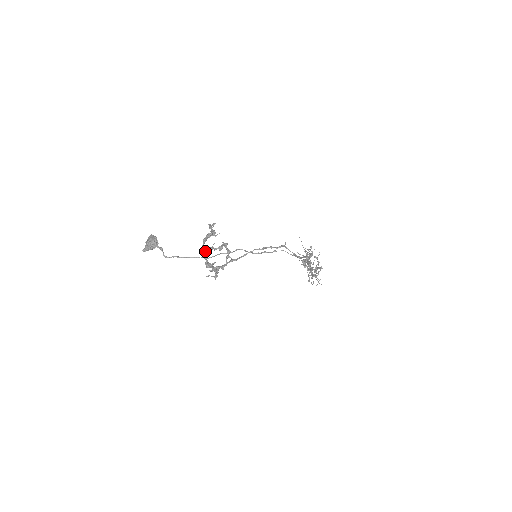
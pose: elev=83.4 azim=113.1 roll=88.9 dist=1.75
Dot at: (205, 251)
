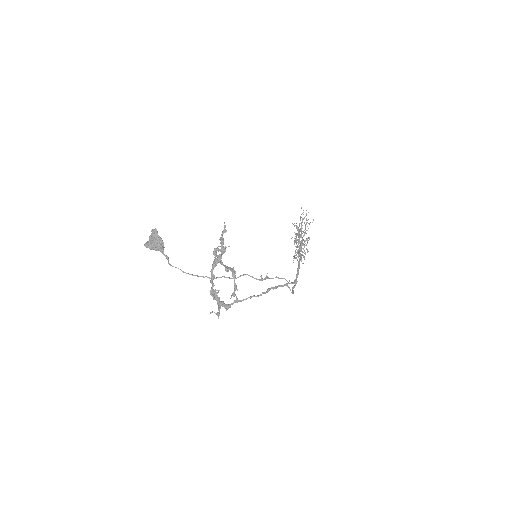
Dot at: occluded
